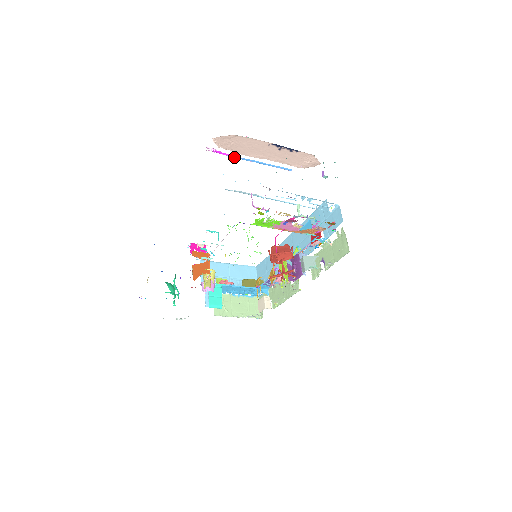
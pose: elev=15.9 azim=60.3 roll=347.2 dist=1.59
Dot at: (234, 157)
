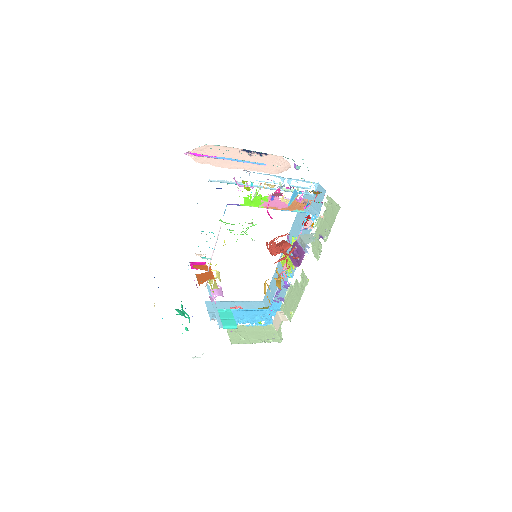
Dot at: (210, 157)
